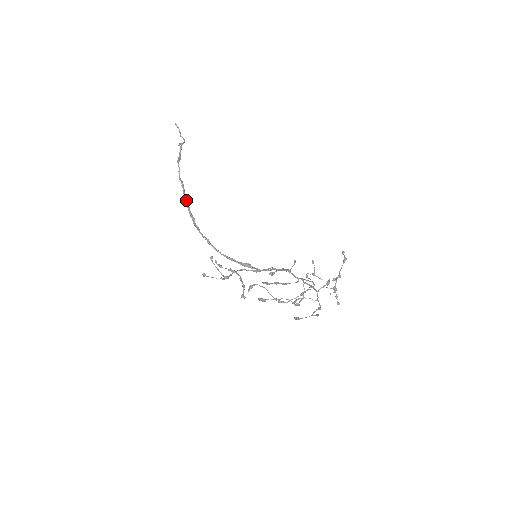
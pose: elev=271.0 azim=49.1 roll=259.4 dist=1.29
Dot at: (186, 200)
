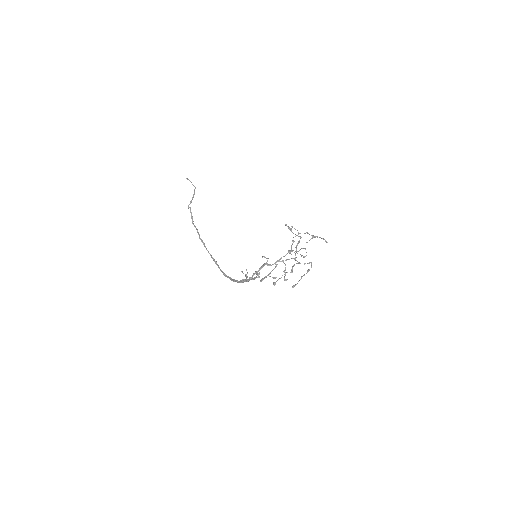
Dot at: occluded
